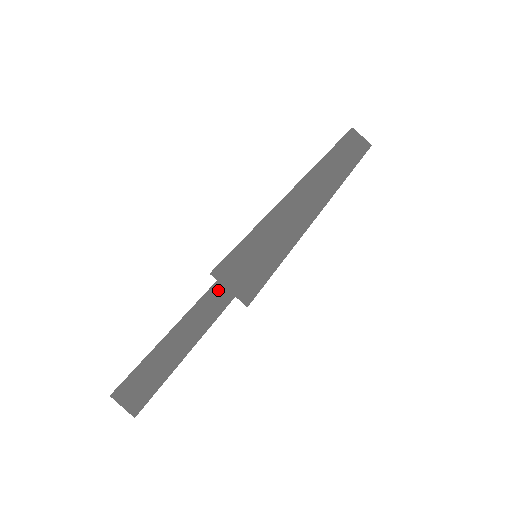
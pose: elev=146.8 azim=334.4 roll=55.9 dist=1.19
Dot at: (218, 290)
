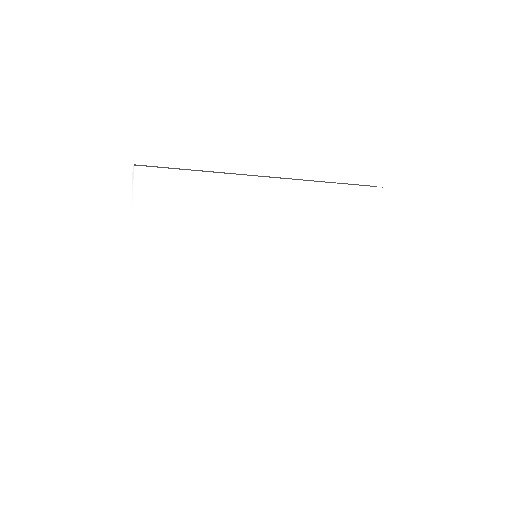
Dot at: occluded
